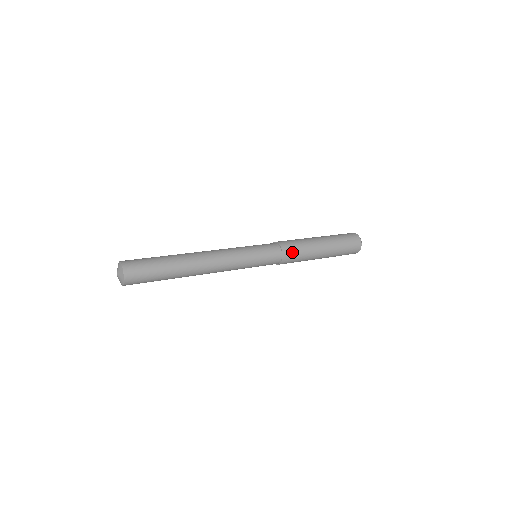
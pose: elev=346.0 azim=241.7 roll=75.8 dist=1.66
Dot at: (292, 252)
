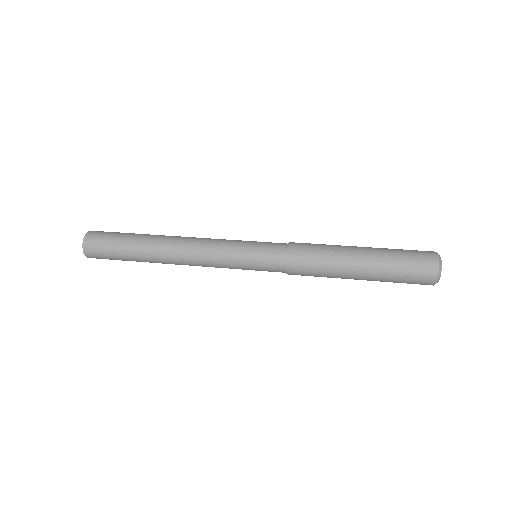
Dot at: (303, 267)
